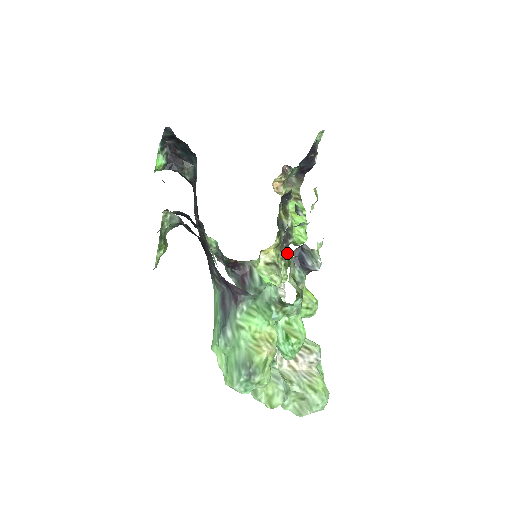
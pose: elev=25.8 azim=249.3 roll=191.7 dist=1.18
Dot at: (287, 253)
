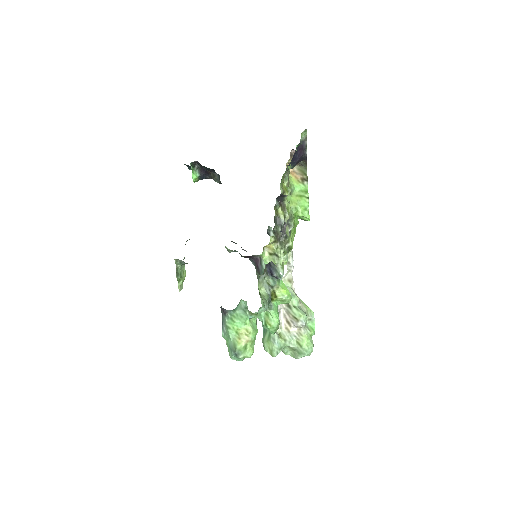
Dot at: (287, 240)
